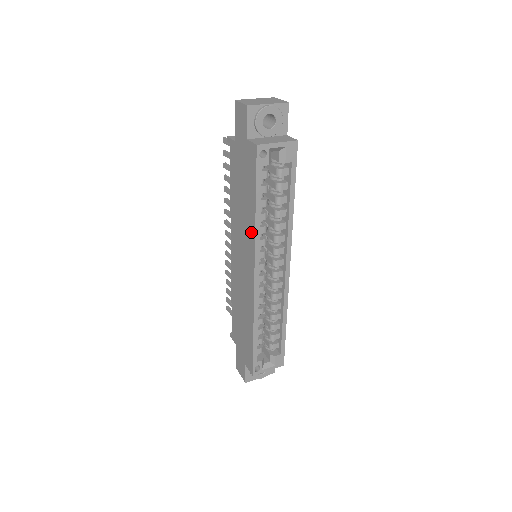
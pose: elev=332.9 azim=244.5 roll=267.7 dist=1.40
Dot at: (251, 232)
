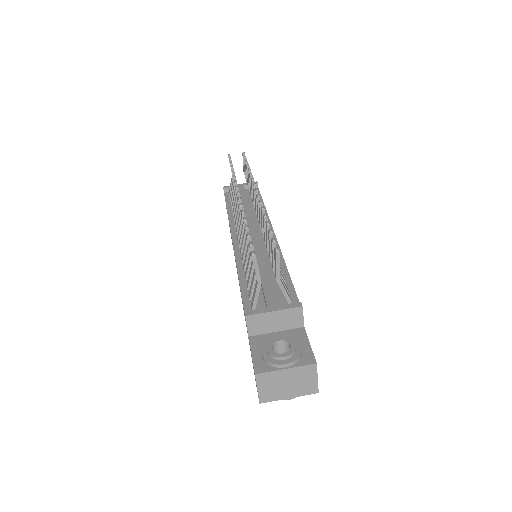
Dot at: occluded
